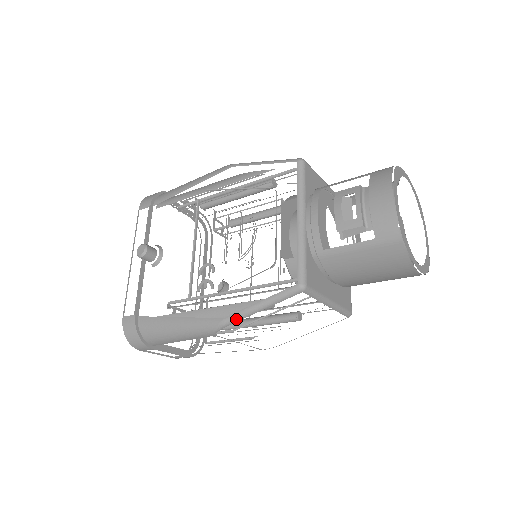
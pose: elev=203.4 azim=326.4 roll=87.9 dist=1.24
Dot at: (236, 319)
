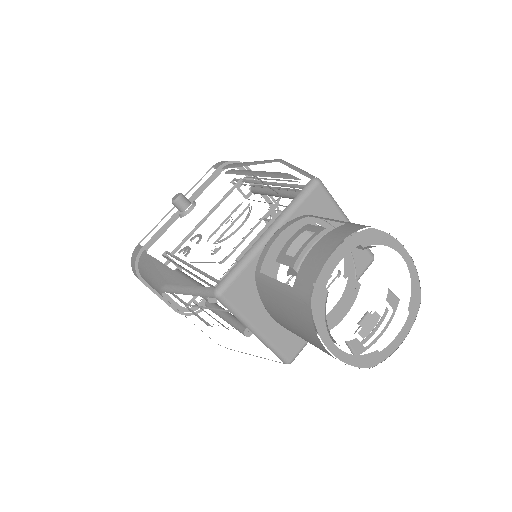
Dot at: (172, 290)
